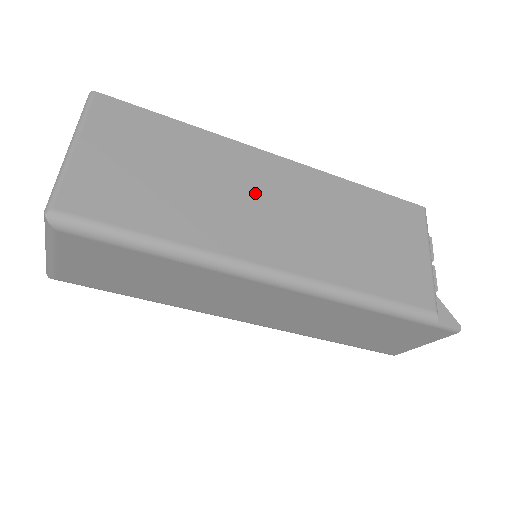
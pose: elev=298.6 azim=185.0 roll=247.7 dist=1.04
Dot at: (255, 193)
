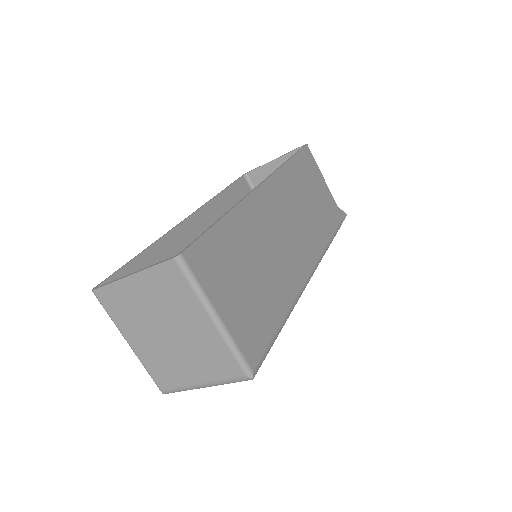
Dot at: (277, 231)
